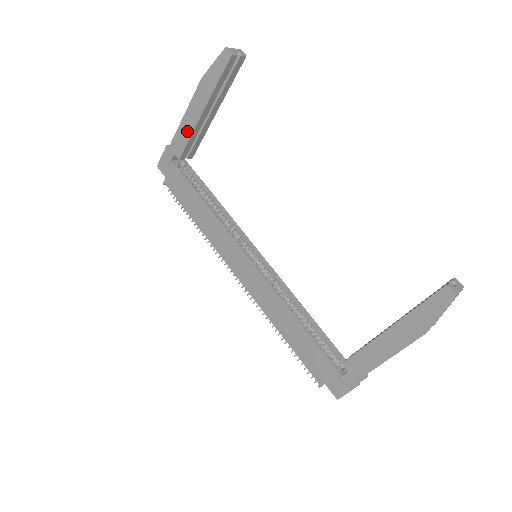
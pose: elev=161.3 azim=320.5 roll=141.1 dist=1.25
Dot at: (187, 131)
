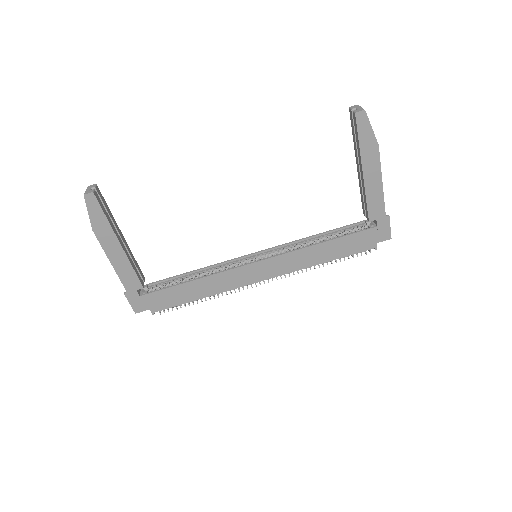
Dot at: (126, 268)
